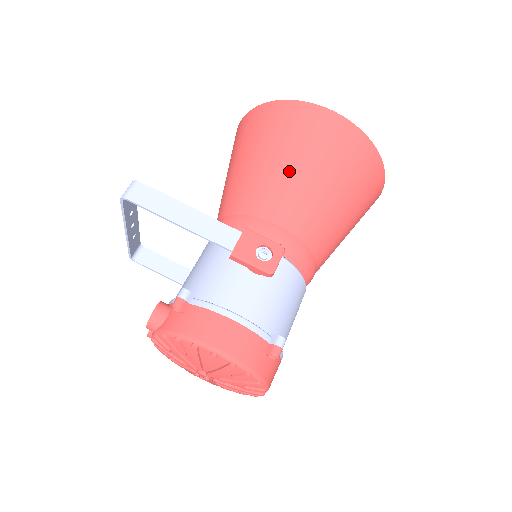
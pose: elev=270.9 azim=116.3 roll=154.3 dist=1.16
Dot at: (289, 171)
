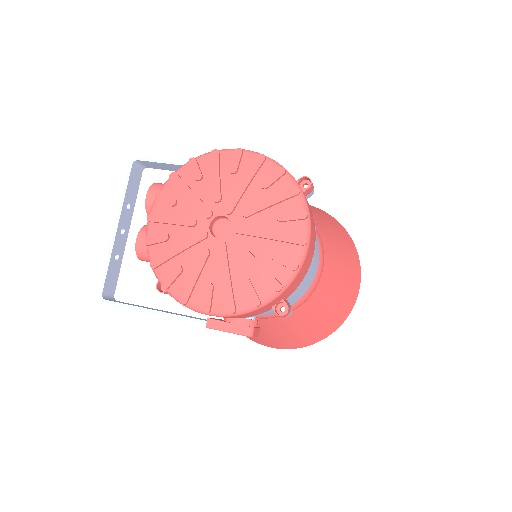
Dot at: occluded
